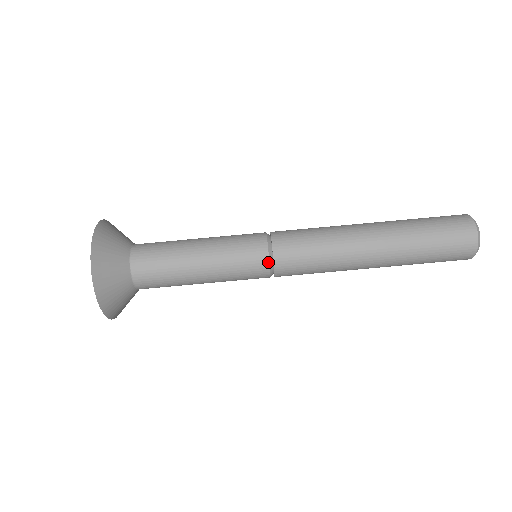
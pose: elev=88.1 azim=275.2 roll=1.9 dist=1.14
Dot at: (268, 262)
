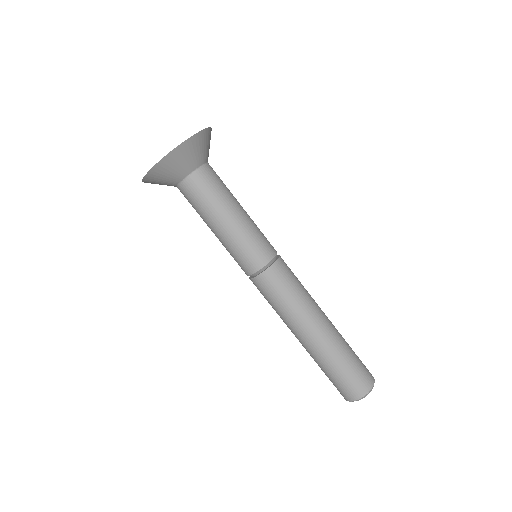
Dot at: (265, 264)
